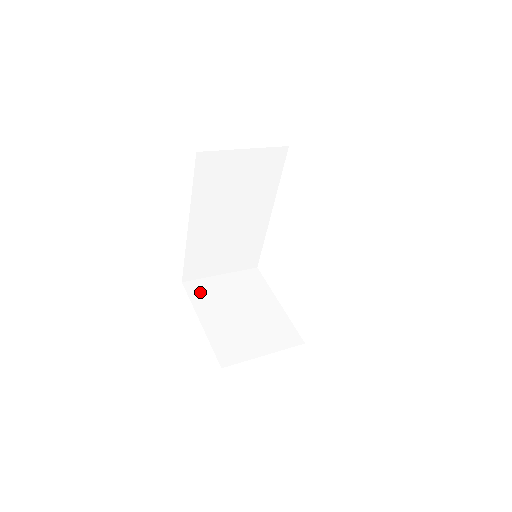
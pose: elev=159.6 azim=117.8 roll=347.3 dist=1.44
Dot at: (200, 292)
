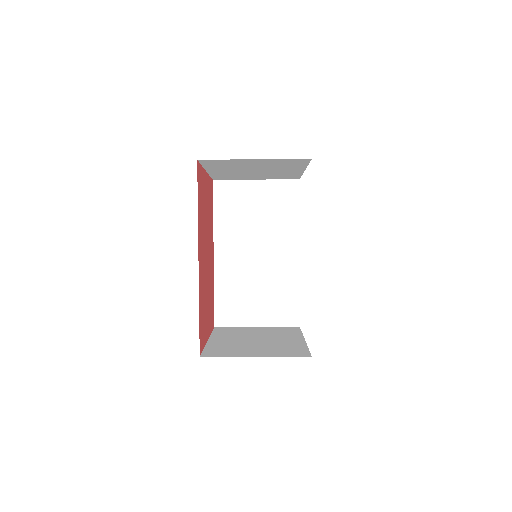
Dot at: (226, 331)
